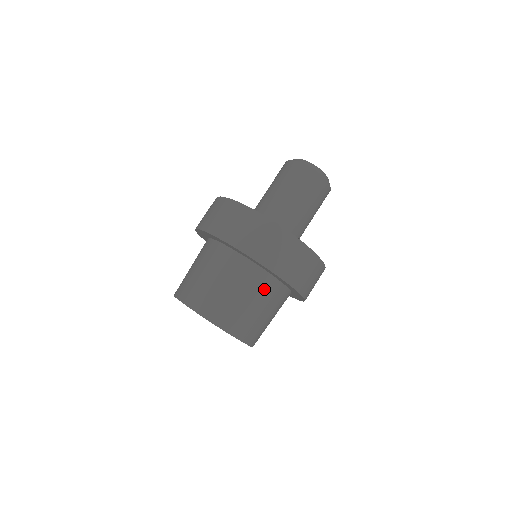
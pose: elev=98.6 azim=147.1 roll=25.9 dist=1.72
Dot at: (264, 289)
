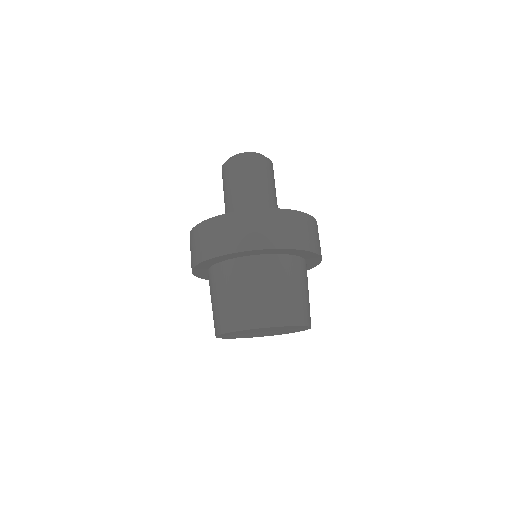
Dot at: (277, 270)
